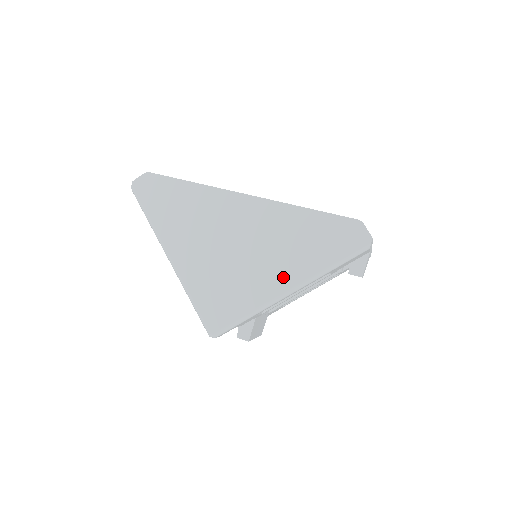
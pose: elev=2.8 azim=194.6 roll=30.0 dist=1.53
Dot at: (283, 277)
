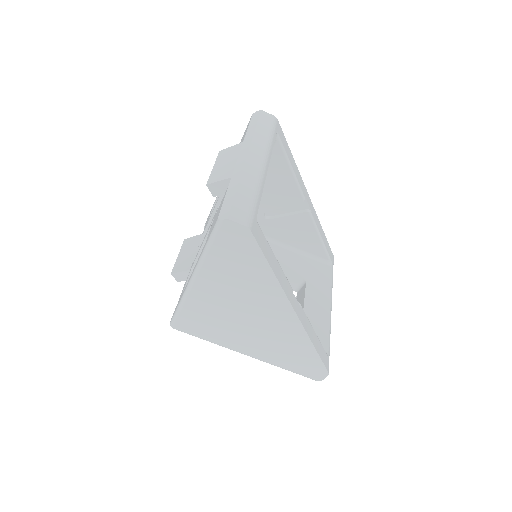
Dot at: (254, 351)
